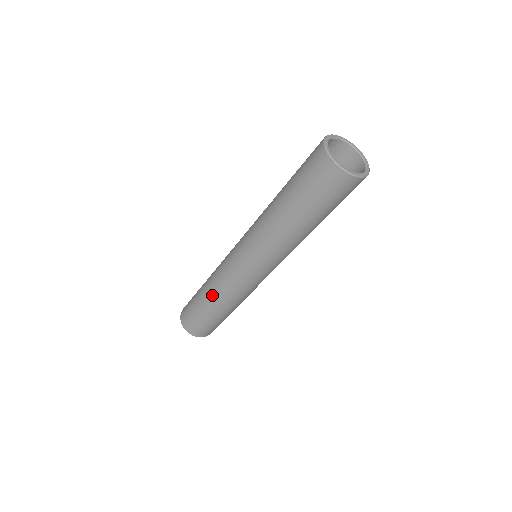
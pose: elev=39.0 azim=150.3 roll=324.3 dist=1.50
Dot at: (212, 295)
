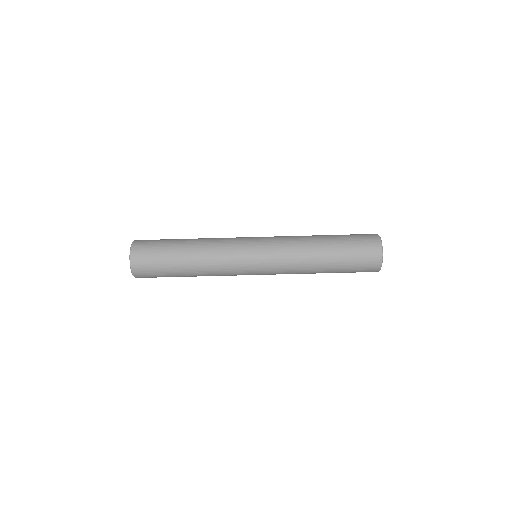
Dot at: (200, 267)
